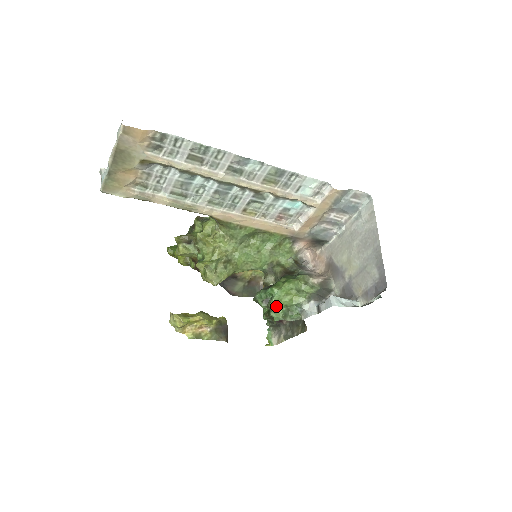
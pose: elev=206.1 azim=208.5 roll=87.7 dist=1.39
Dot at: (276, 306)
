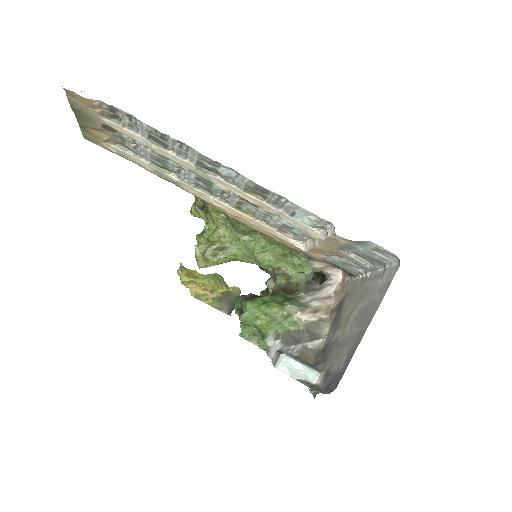
Dot at: (245, 322)
